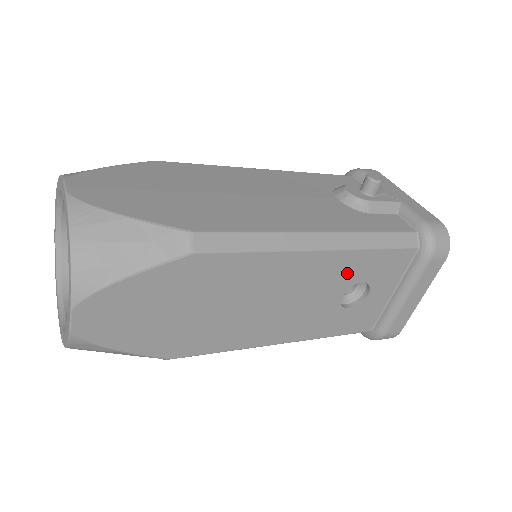
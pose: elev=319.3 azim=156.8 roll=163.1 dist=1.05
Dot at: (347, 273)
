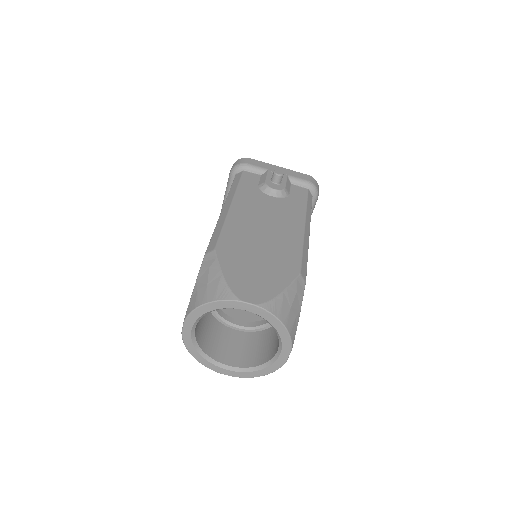
Dot at: occluded
